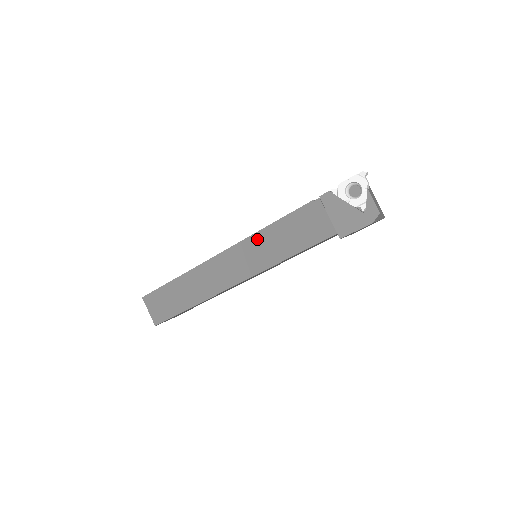
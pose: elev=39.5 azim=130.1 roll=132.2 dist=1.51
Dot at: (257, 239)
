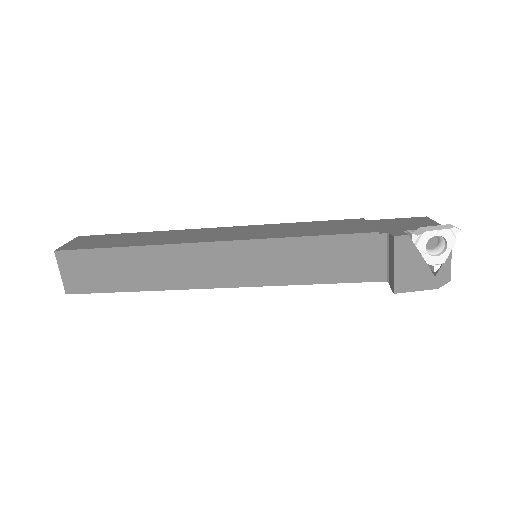
Dot at: (278, 246)
